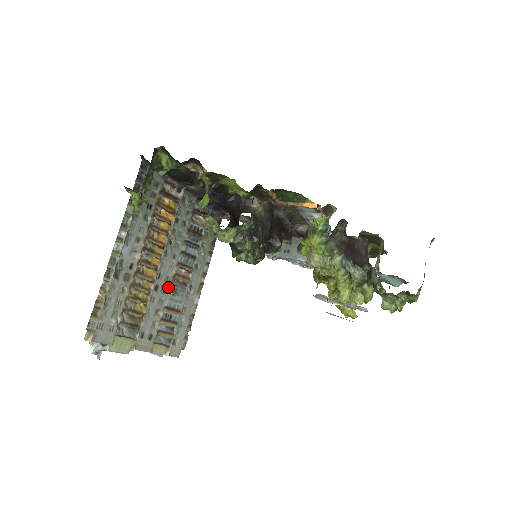
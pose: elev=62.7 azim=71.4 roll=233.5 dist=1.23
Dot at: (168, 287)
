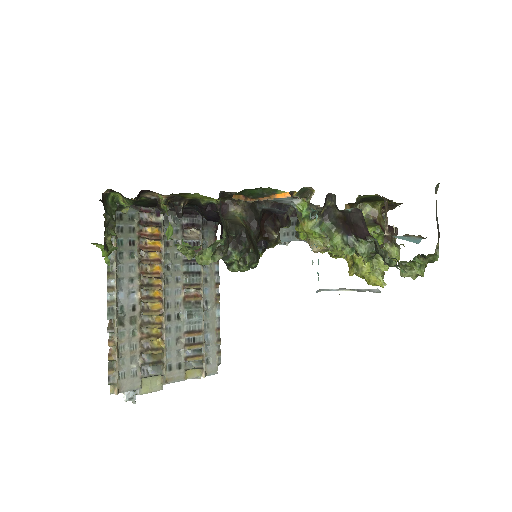
Dot at: (181, 312)
